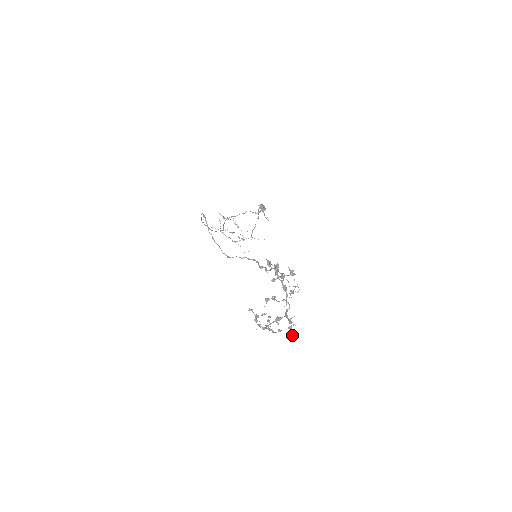
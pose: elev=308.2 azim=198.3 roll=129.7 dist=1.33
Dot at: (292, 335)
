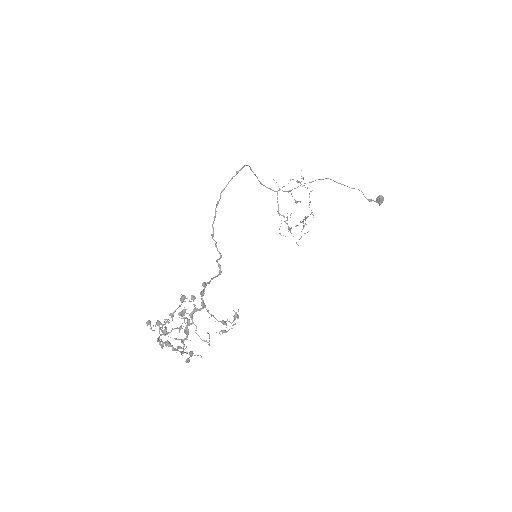
Dot at: (187, 362)
